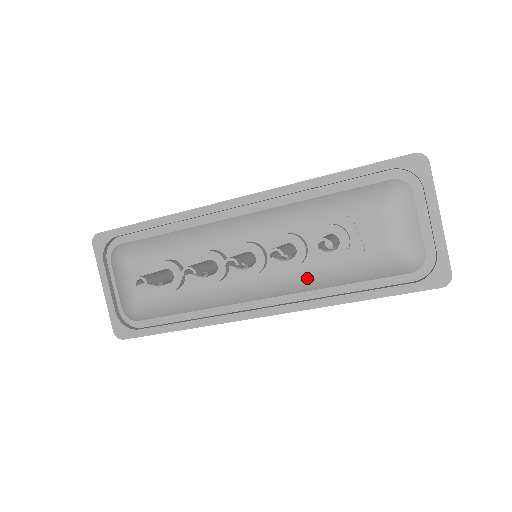
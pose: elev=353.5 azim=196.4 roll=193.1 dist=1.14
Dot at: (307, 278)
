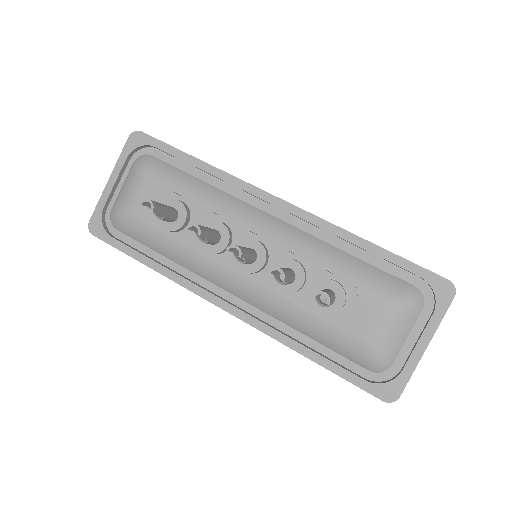
Dot at: (284, 308)
